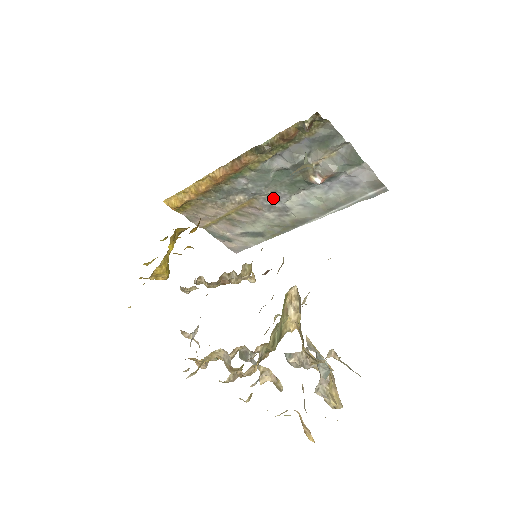
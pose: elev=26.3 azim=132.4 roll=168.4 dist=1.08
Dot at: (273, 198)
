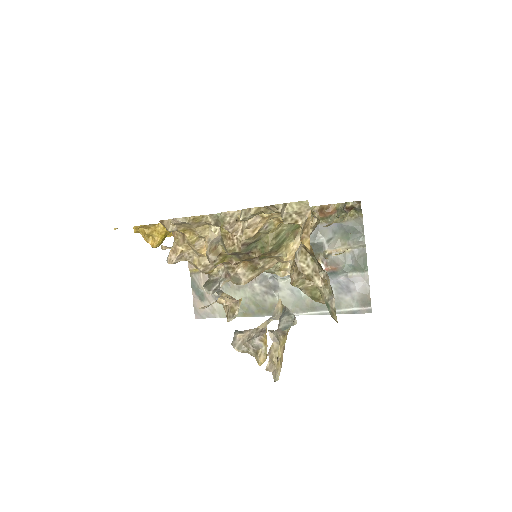
Dot at: occluded
